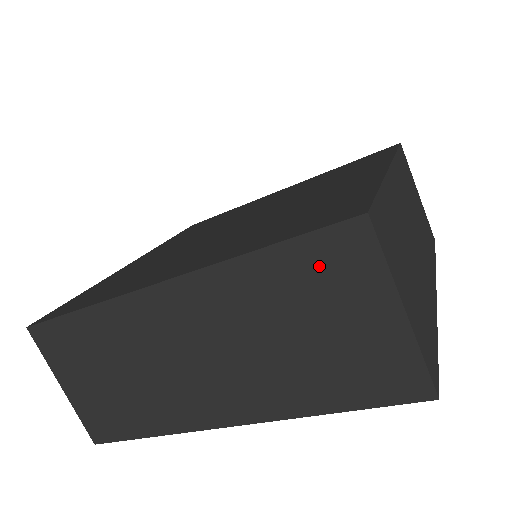
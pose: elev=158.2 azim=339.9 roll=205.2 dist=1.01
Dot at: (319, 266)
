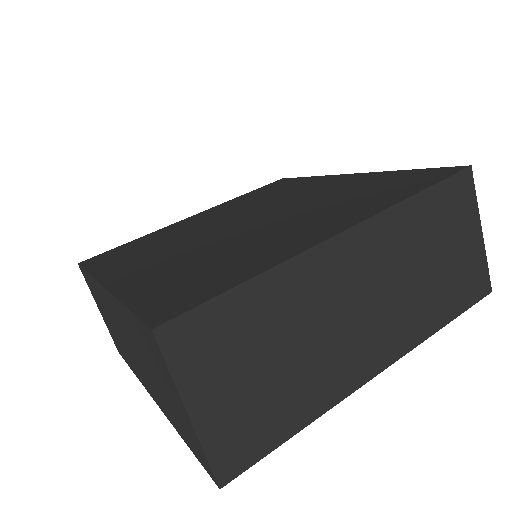
Dot at: (147, 343)
